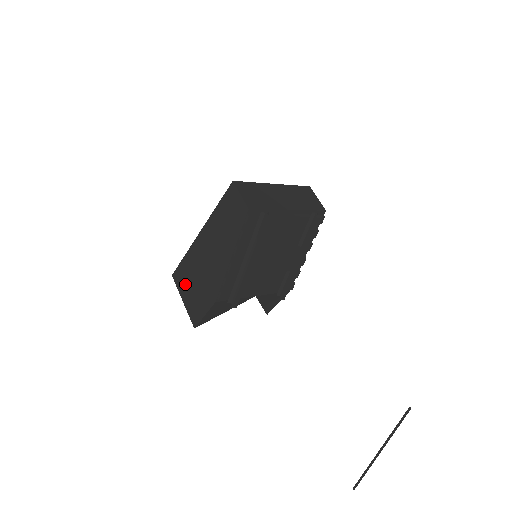
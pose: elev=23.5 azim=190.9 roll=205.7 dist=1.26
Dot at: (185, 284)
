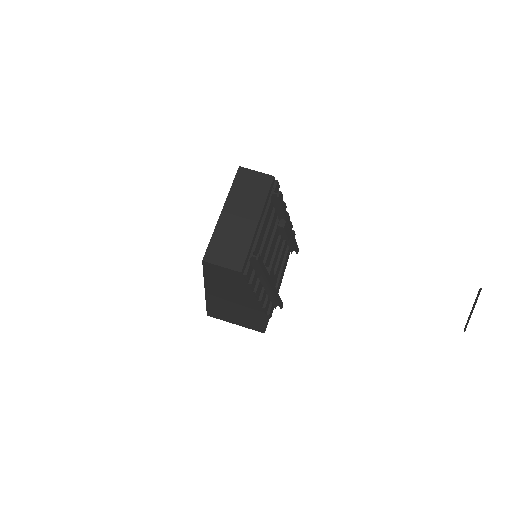
Dot at: (227, 317)
